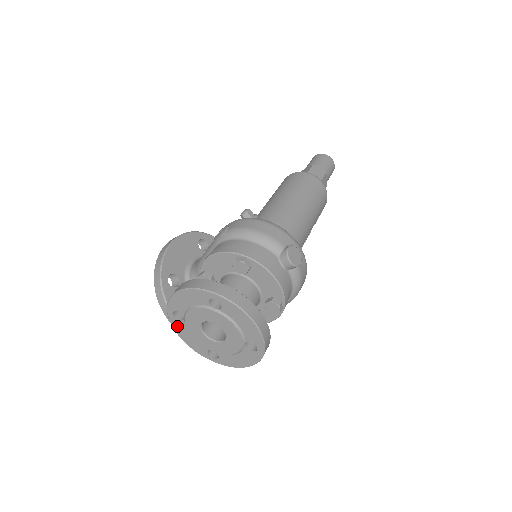
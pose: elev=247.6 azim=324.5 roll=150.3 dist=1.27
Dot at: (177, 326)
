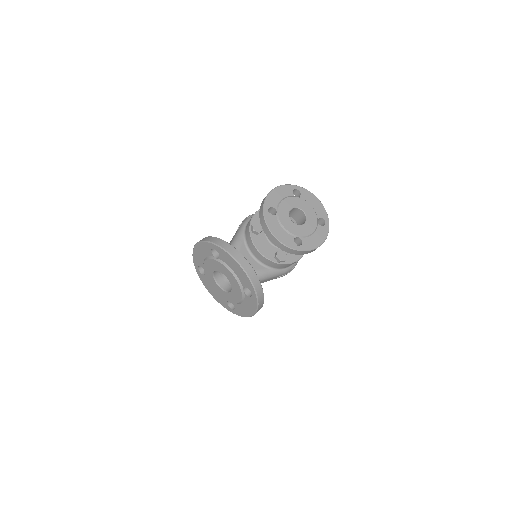
Dot at: (271, 222)
